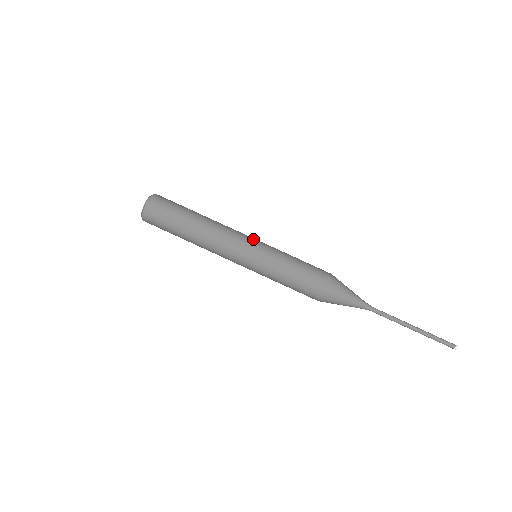
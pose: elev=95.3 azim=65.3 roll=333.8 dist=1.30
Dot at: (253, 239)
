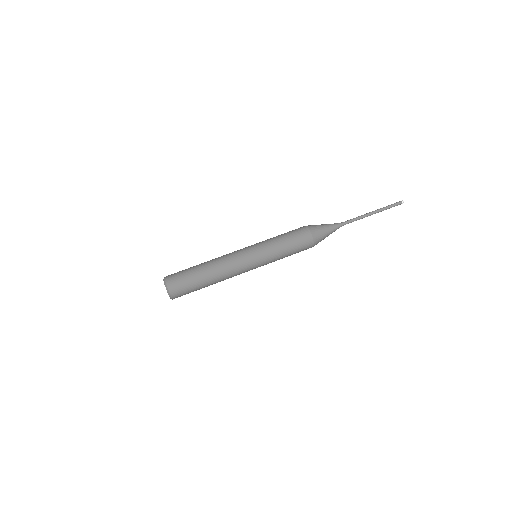
Dot at: occluded
